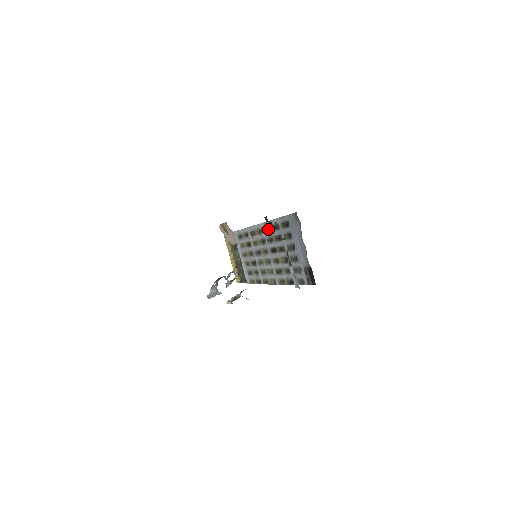
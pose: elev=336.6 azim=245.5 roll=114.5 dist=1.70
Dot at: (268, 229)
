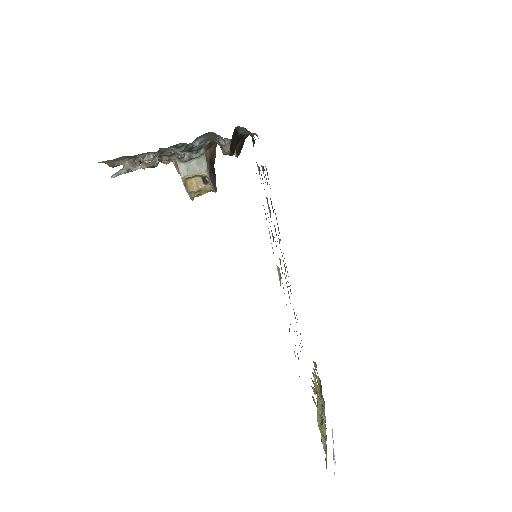
Dot at: occluded
